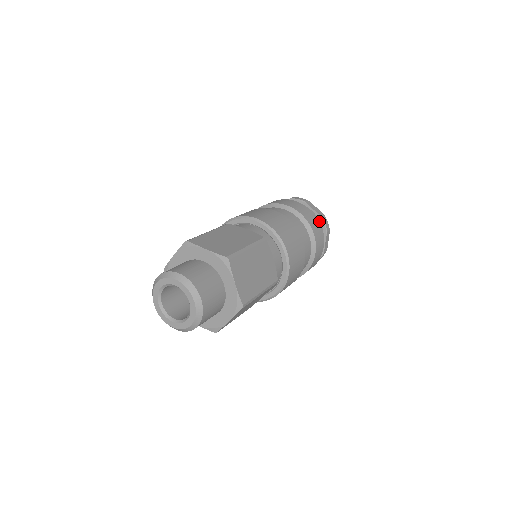
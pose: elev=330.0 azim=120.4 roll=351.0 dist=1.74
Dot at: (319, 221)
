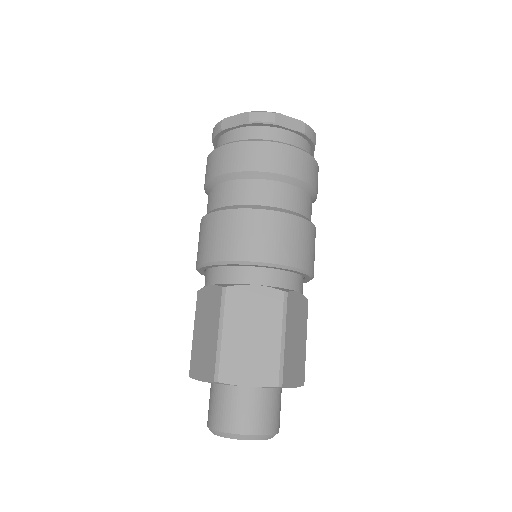
Dot at: (302, 139)
